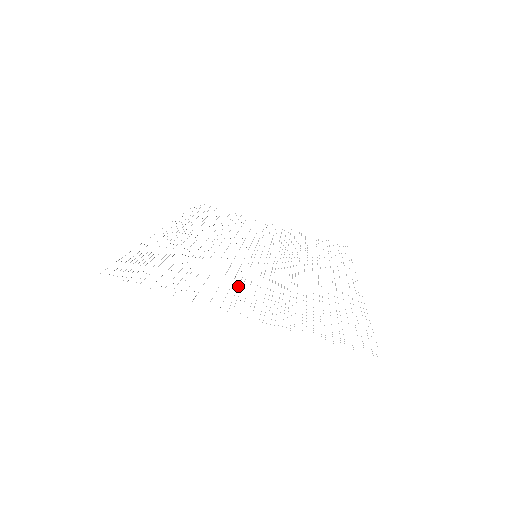
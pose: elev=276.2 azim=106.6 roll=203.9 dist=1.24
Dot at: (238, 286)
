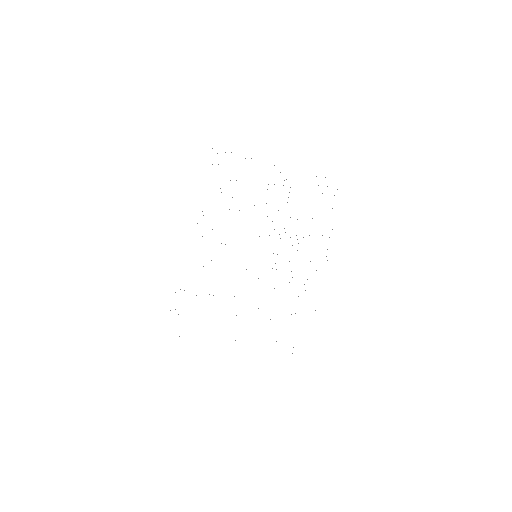
Dot at: occluded
